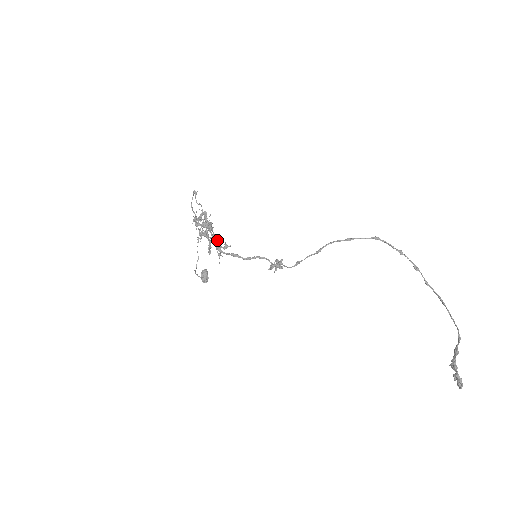
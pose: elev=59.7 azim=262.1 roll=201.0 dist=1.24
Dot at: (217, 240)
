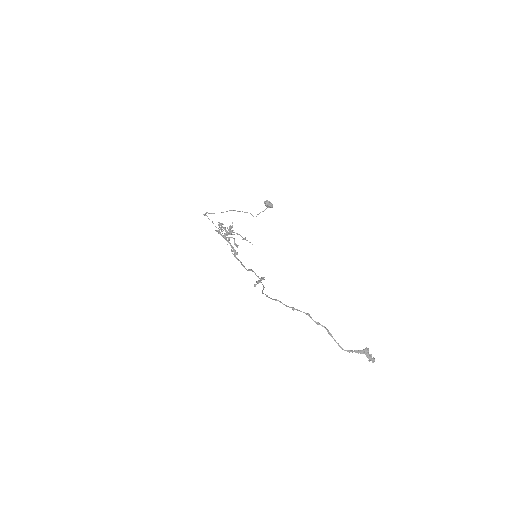
Dot at: (235, 244)
